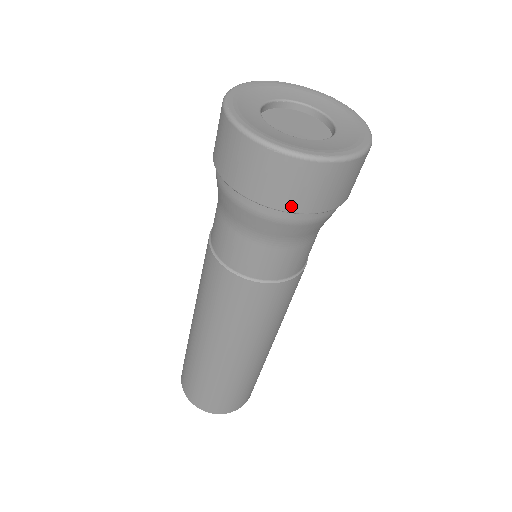
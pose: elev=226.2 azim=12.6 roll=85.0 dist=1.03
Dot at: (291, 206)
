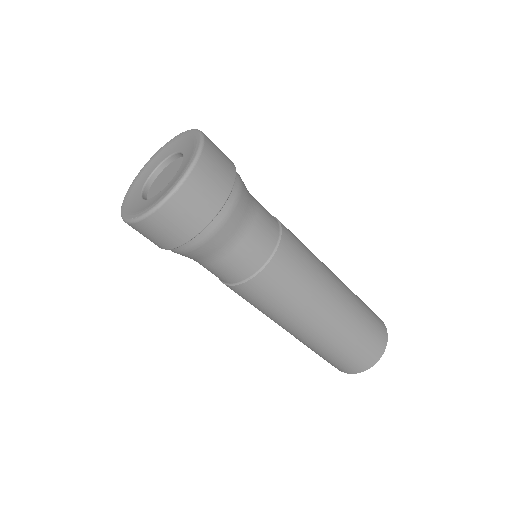
Dot at: (222, 197)
